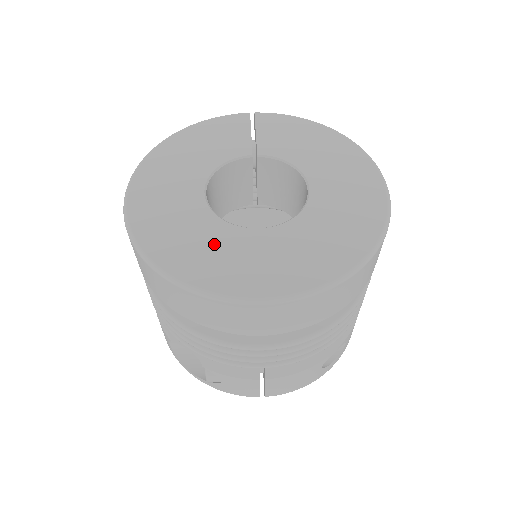
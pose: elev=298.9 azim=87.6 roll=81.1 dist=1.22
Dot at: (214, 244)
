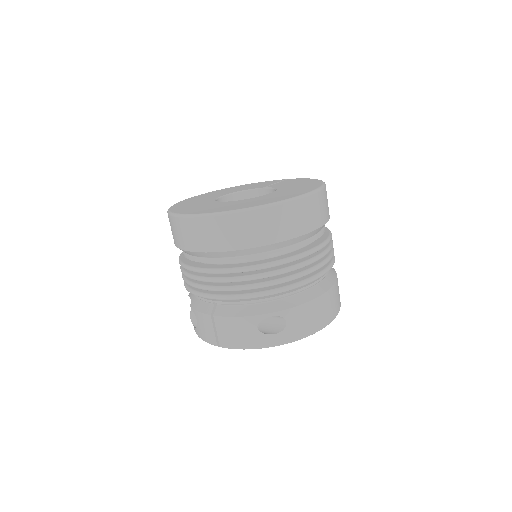
Dot at: (199, 205)
